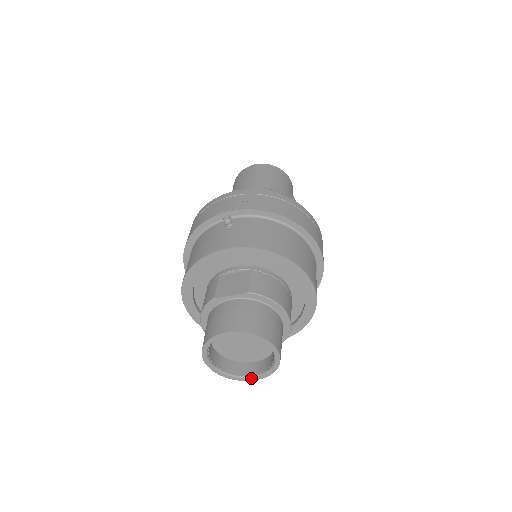
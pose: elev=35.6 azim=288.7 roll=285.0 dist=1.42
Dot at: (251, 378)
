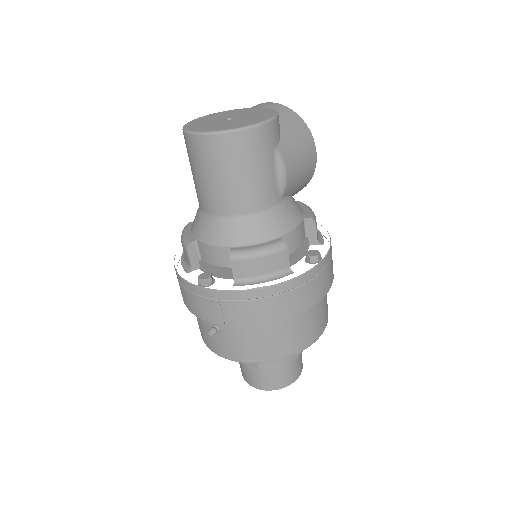
Dot at: occluded
